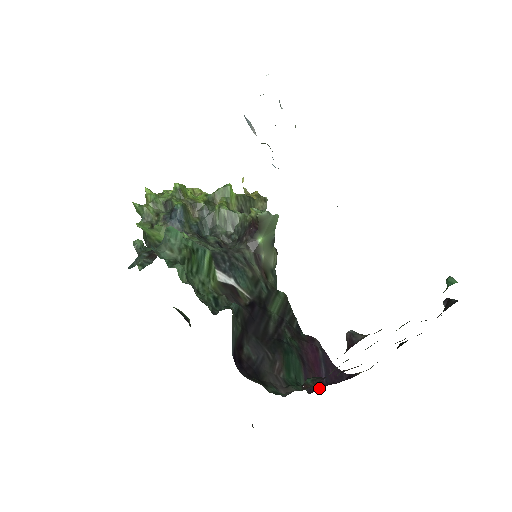
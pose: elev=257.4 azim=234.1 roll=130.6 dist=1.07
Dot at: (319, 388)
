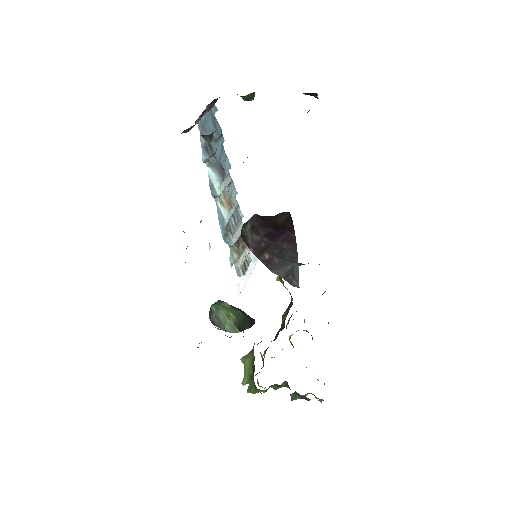
Dot at: occluded
